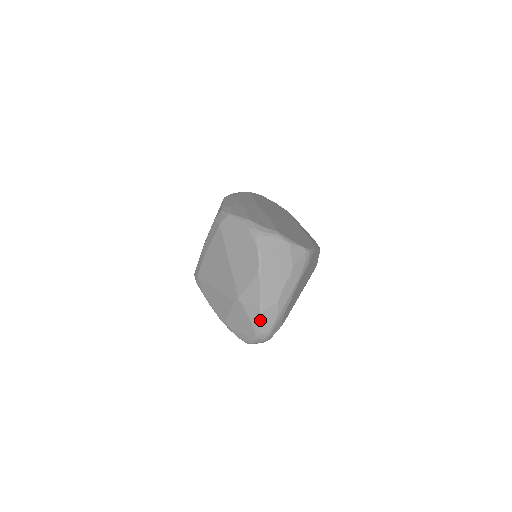
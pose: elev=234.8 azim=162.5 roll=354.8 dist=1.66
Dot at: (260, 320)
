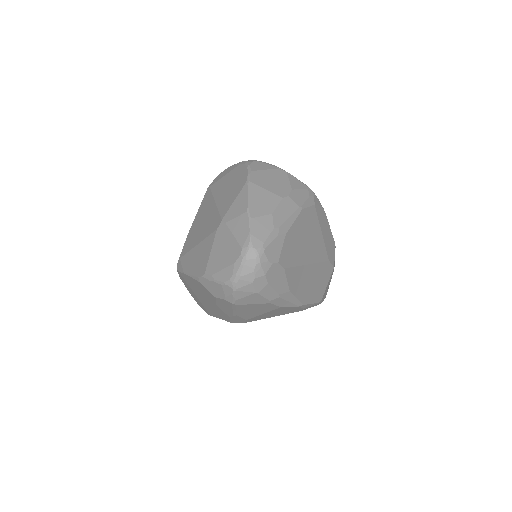
Dot at: (248, 228)
